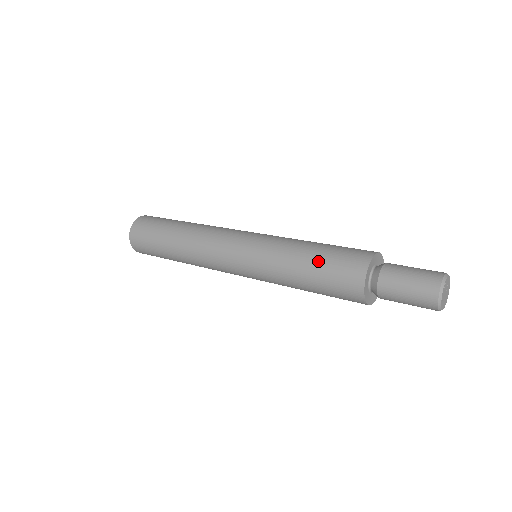
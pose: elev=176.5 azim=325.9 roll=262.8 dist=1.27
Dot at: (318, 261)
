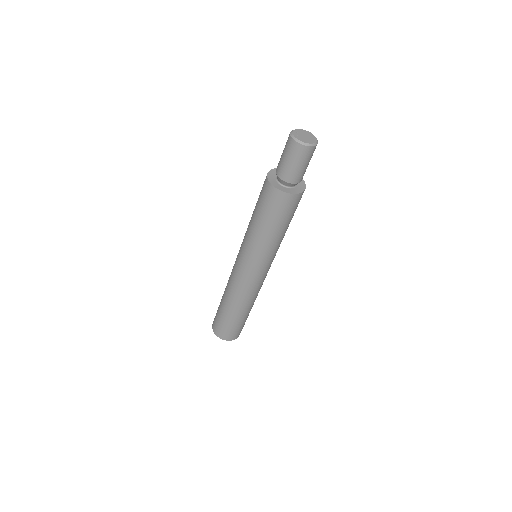
Dot at: occluded
